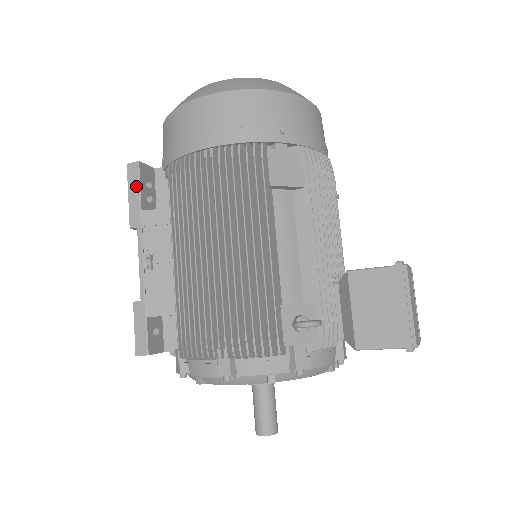
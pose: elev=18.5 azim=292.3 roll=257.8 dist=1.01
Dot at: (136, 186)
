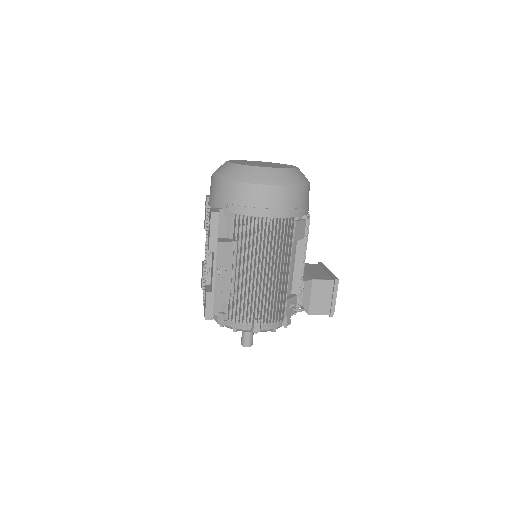
Dot at: (216, 227)
